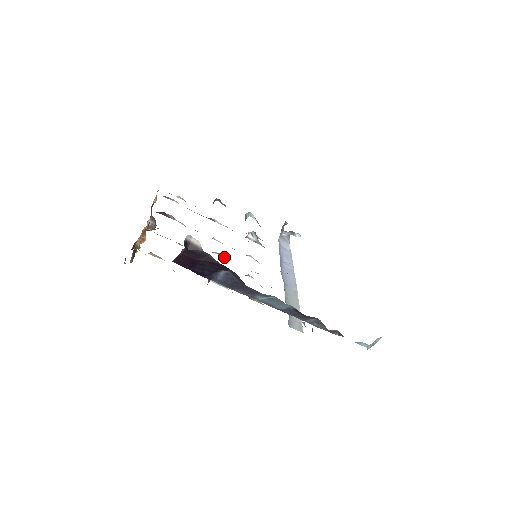
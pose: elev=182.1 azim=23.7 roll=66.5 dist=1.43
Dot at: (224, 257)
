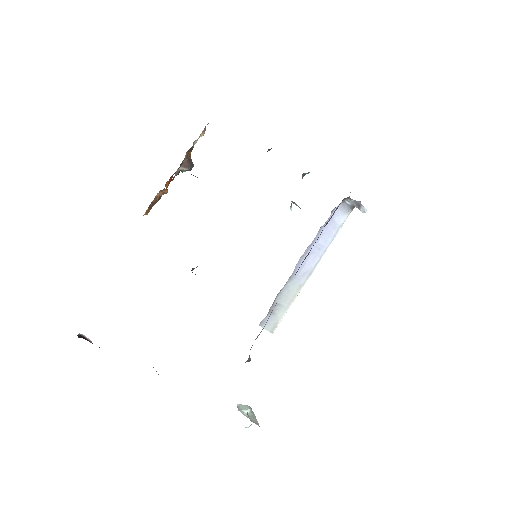
Dot at: occluded
